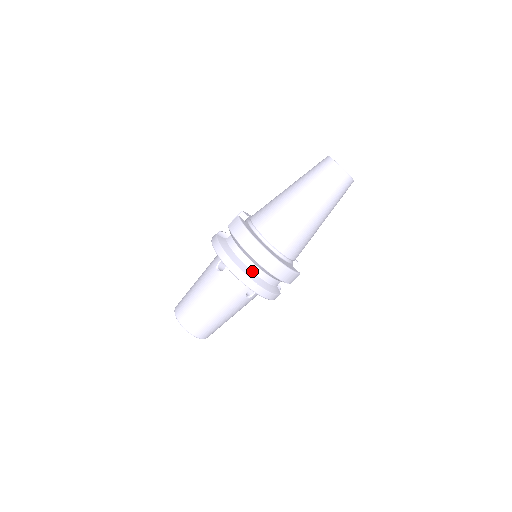
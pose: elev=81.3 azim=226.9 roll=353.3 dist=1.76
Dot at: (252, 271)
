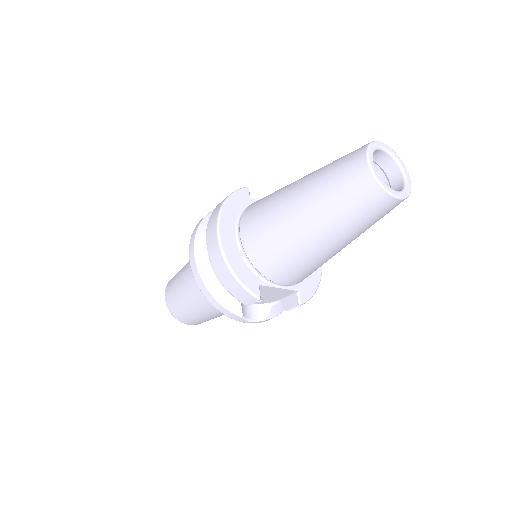
Dot at: occluded
